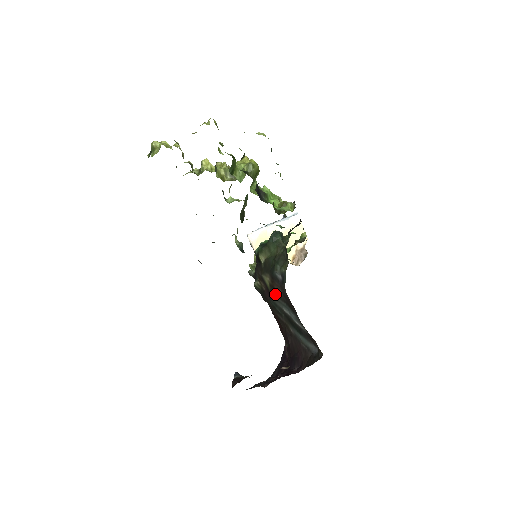
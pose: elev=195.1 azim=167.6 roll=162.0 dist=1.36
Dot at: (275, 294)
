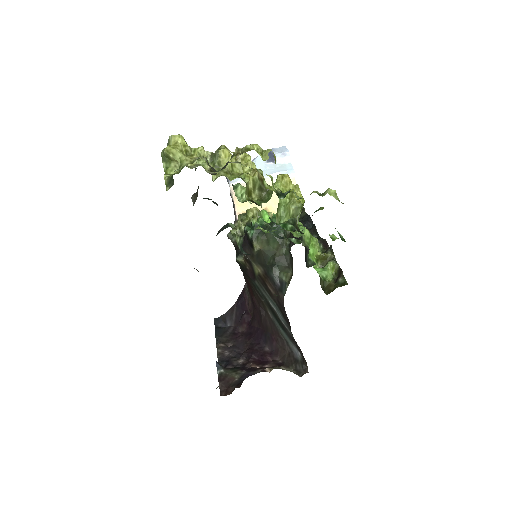
Dot at: (263, 286)
